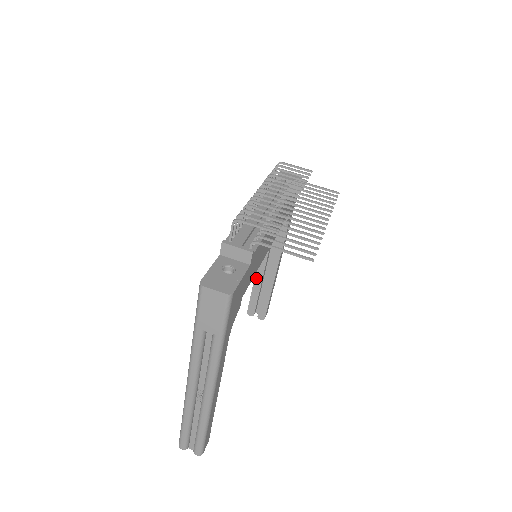
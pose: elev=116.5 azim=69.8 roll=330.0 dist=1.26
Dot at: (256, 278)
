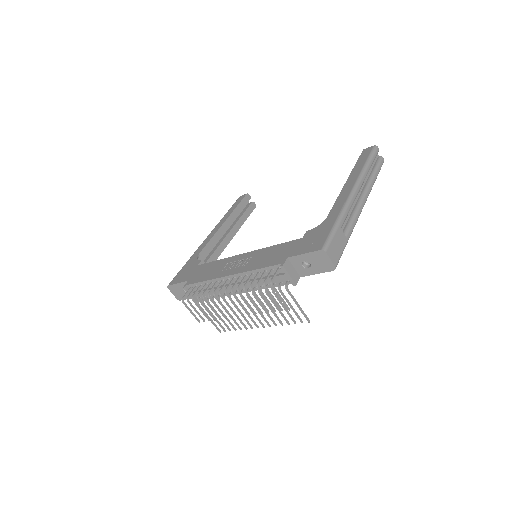
Dot at: (350, 176)
